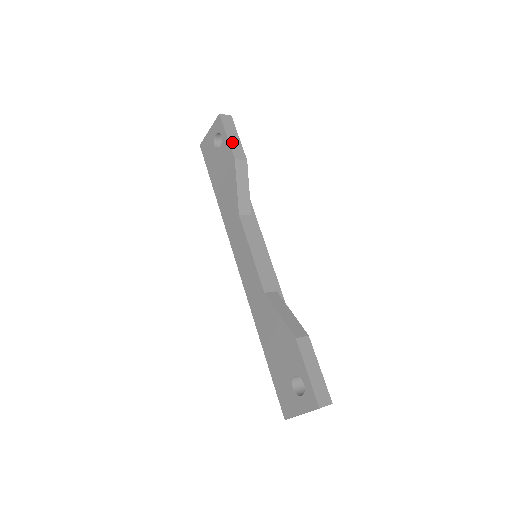
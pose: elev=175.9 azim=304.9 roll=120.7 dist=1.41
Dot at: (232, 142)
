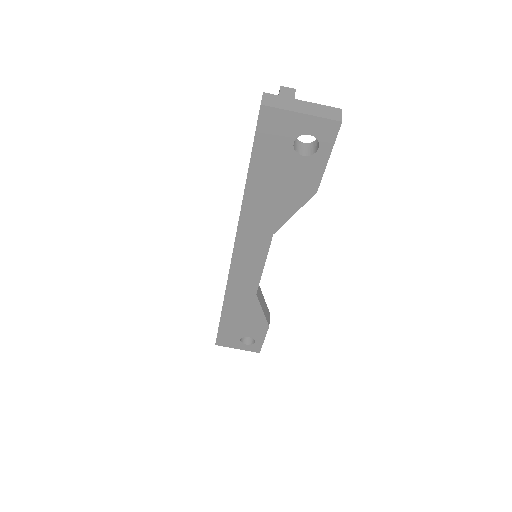
Dot at: (326, 165)
